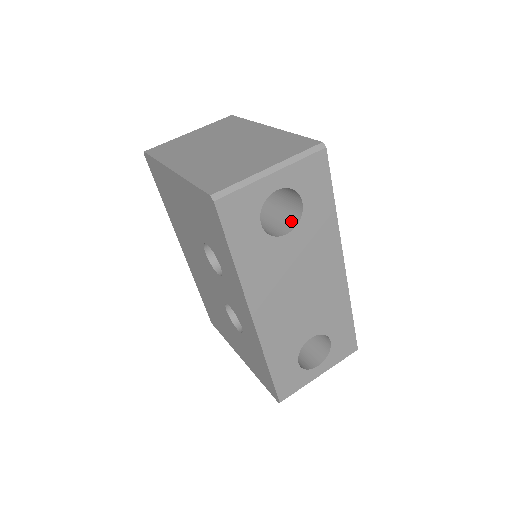
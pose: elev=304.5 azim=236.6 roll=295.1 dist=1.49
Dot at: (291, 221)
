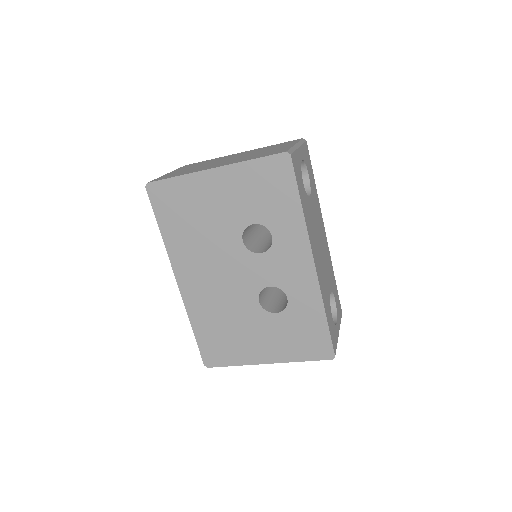
Dot at: occluded
